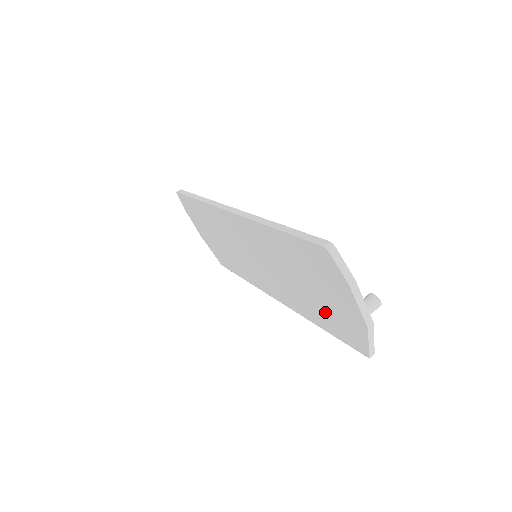
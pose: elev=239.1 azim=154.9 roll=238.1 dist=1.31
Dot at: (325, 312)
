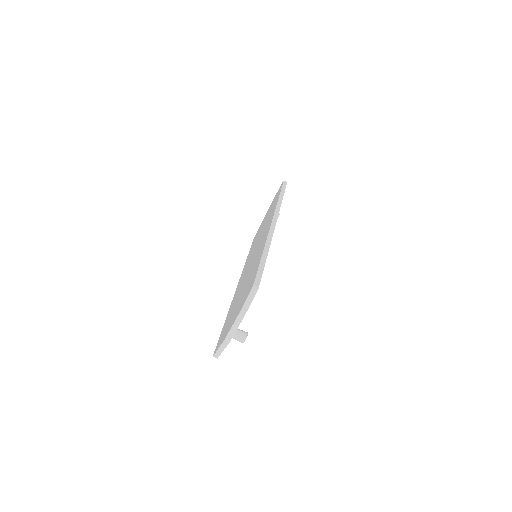
Dot at: occluded
